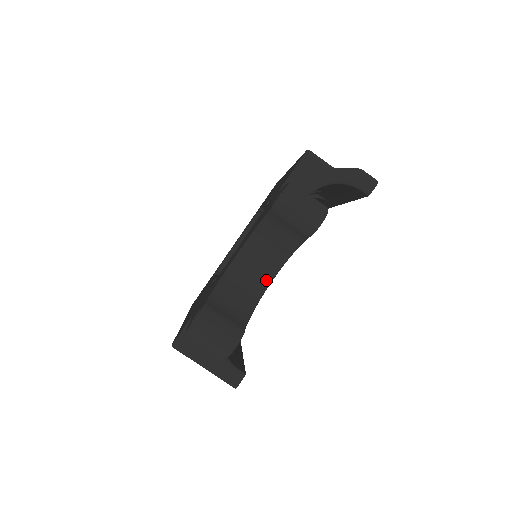
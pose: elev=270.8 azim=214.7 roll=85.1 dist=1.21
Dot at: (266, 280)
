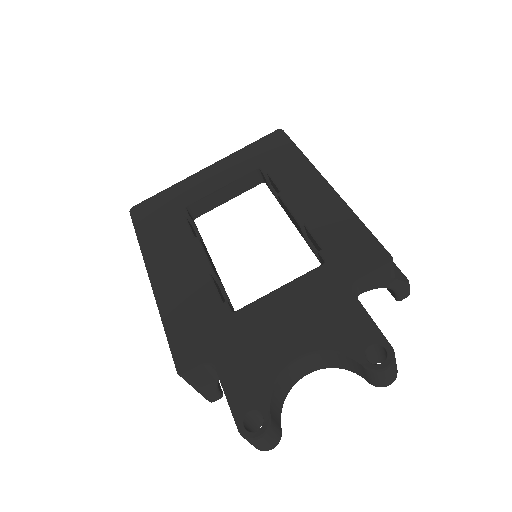
Dot at: (305, 375)
